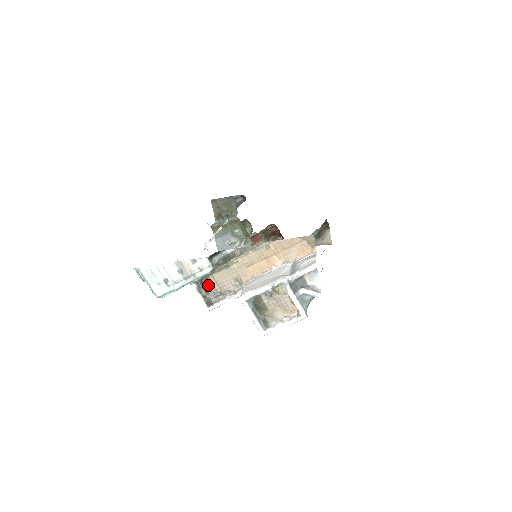
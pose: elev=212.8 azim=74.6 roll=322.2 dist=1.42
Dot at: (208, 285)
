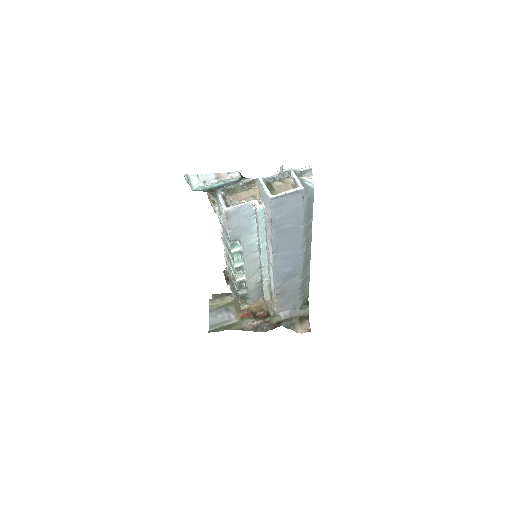
Dot at: (230, 198)
